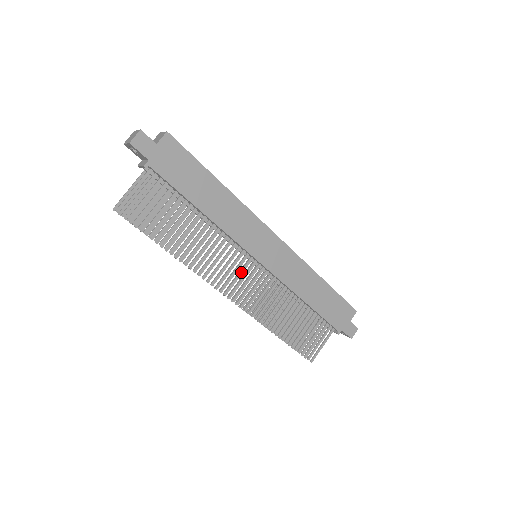
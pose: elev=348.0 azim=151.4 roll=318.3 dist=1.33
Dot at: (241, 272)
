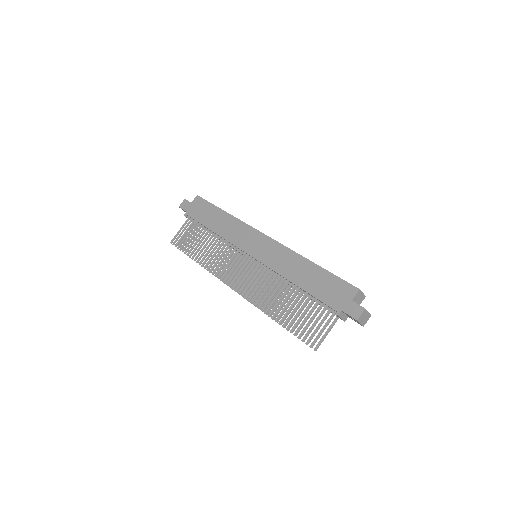
Dot at: (239, 267)
